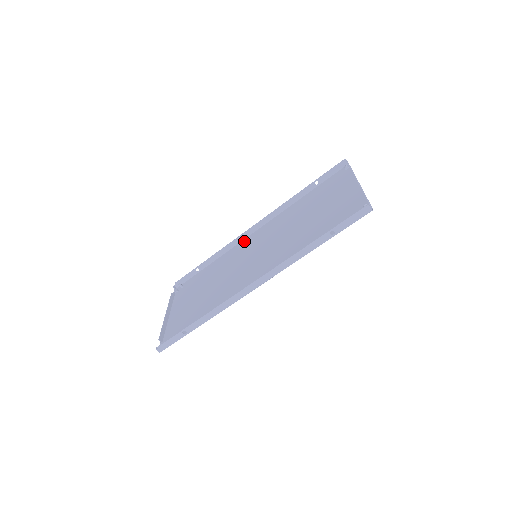
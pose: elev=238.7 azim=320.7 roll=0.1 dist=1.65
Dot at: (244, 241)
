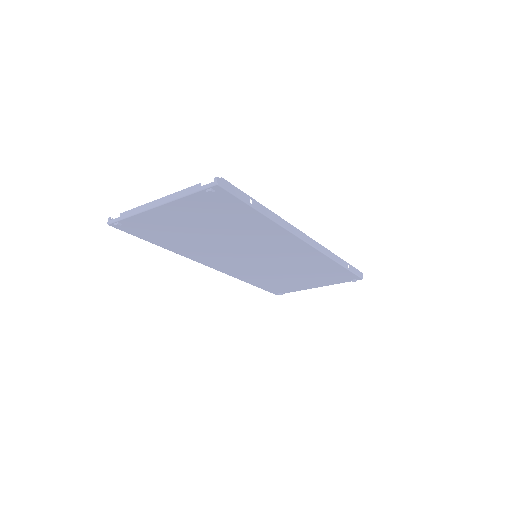
Dot at: (204, 261)
